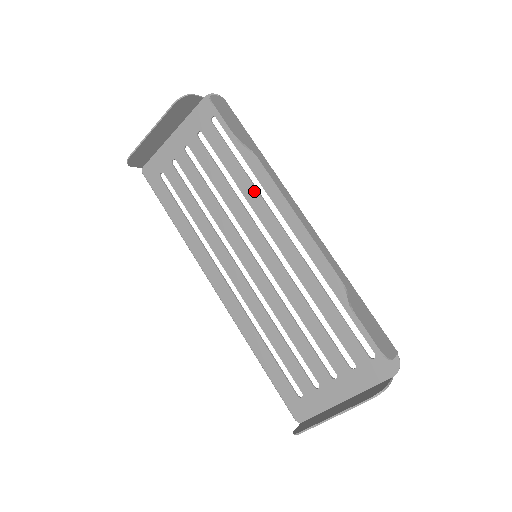
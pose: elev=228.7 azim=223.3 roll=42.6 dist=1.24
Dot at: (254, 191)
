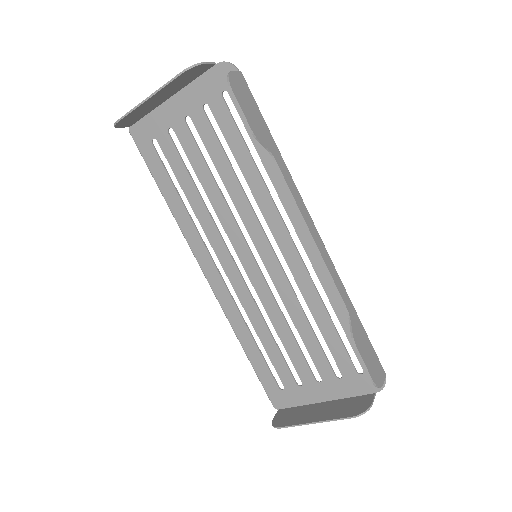
Dot at: (263, 189)
